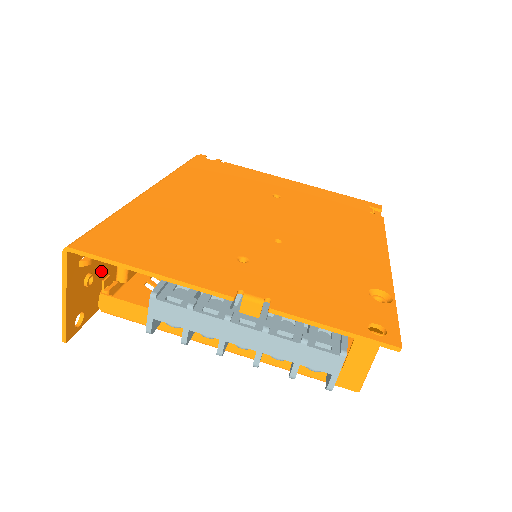
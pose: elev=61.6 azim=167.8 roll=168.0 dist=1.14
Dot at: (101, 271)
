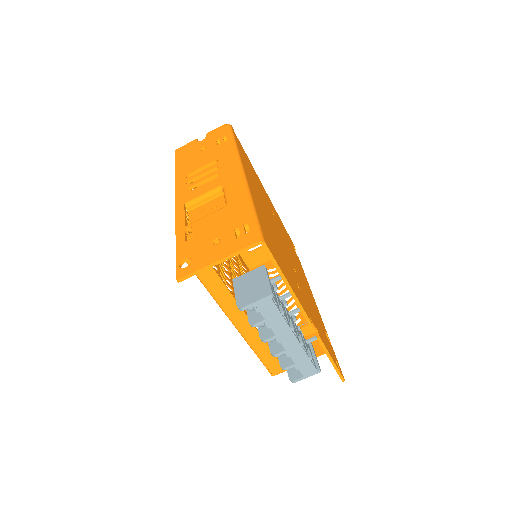
Dot at: (212, 233)
